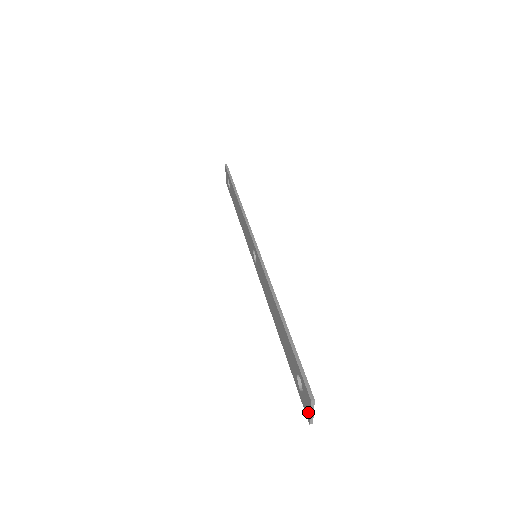
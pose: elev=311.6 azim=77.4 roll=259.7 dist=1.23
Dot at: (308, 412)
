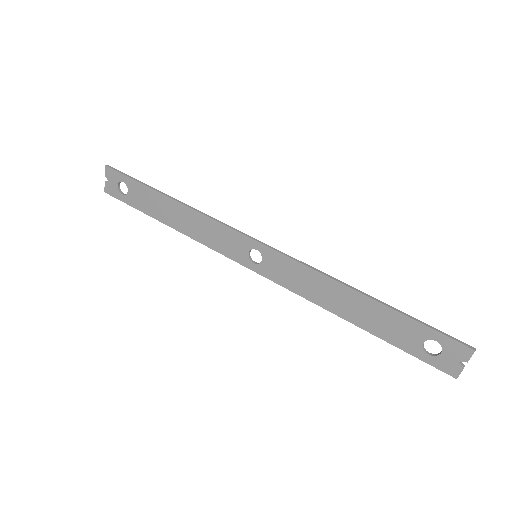
Dot at: (458, 367)
